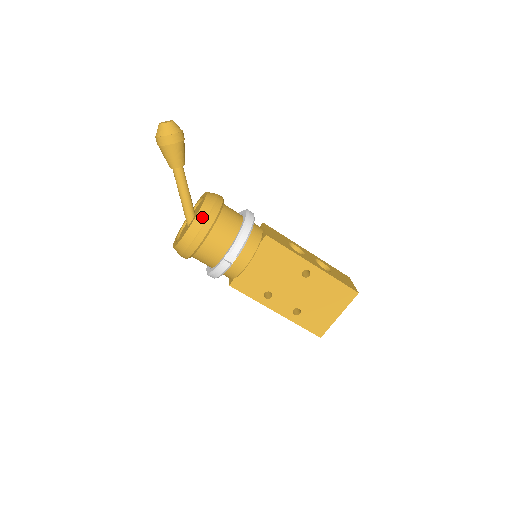
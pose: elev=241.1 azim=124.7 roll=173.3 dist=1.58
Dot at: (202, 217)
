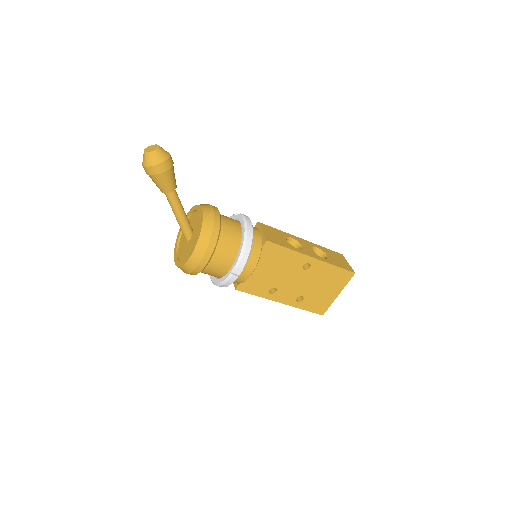
Dot at: (205, 239)
